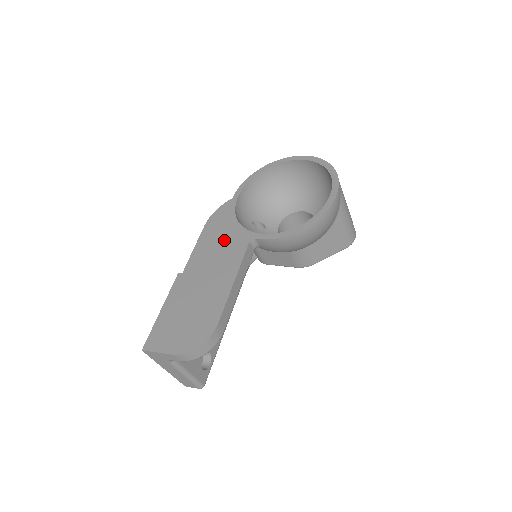
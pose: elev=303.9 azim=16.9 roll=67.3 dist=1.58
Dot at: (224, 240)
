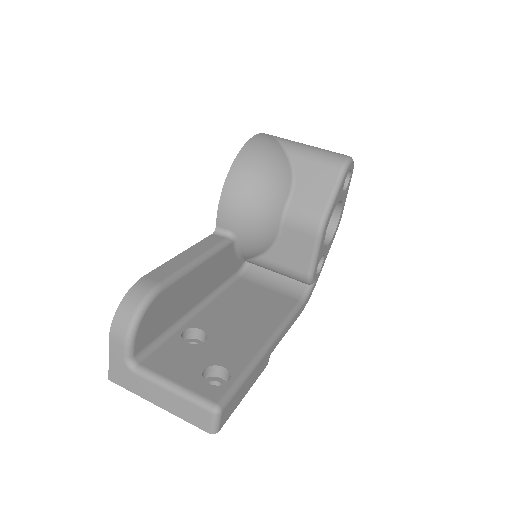
Dot at: occluded
